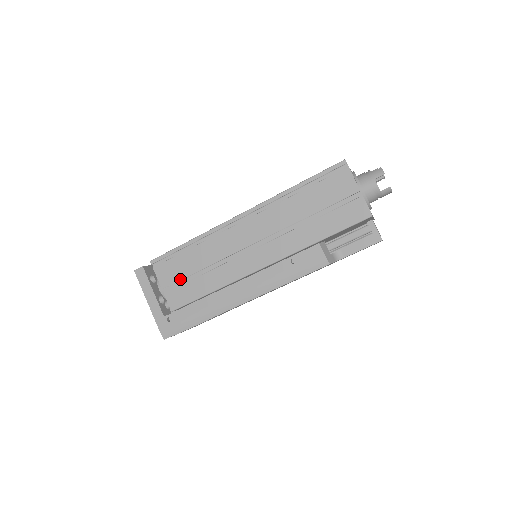
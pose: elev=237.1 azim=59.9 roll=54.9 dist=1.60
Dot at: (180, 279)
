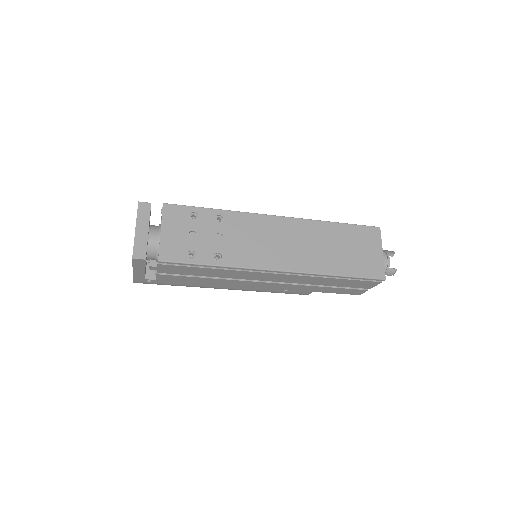
Dot at: (182, 274)
